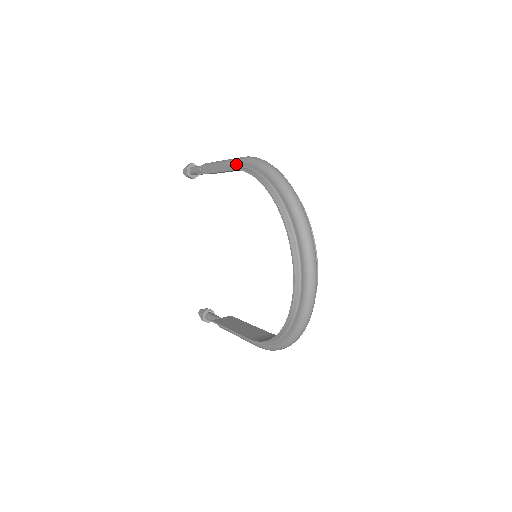
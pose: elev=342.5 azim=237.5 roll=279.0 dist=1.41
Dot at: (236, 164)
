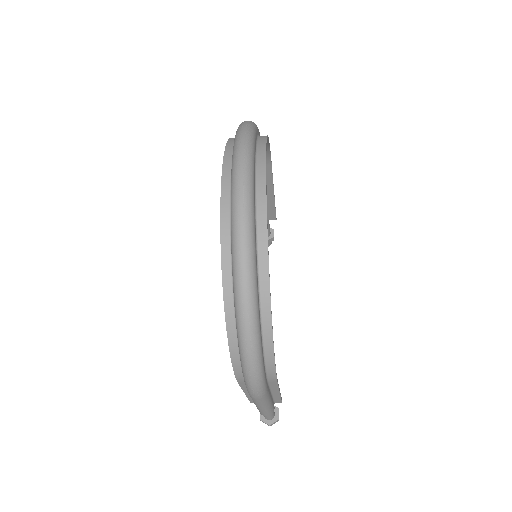
Dot at: occluded
